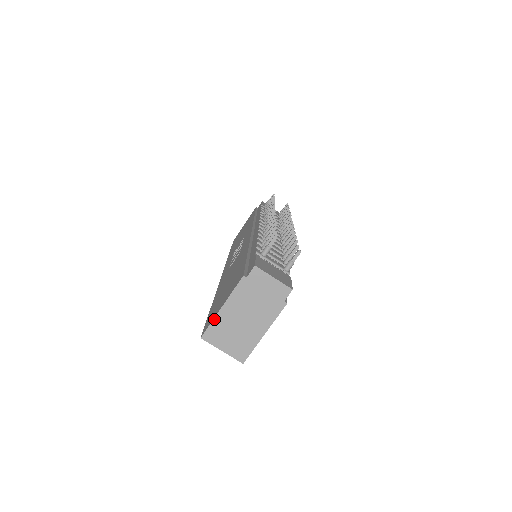
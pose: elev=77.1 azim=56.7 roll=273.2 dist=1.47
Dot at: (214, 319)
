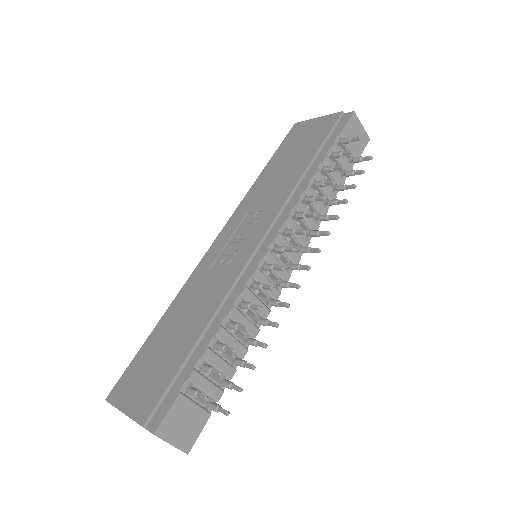
Dot at: occluded
